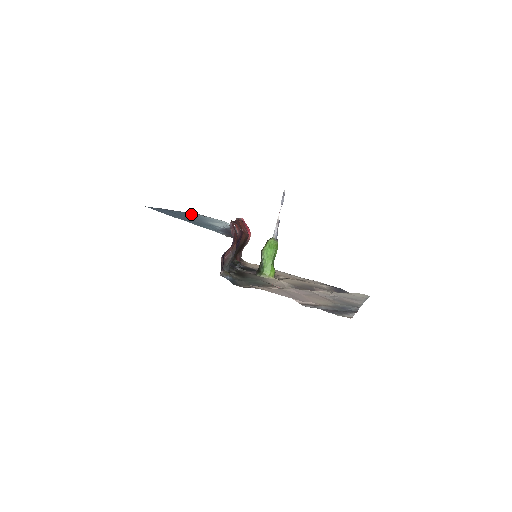
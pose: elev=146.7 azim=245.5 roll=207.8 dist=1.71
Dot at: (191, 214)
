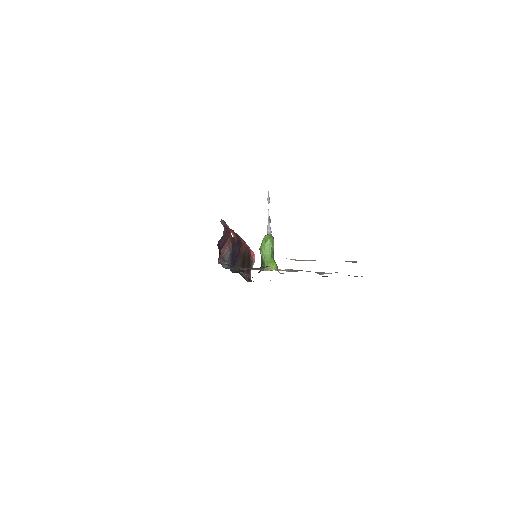
Dot at: occluded
